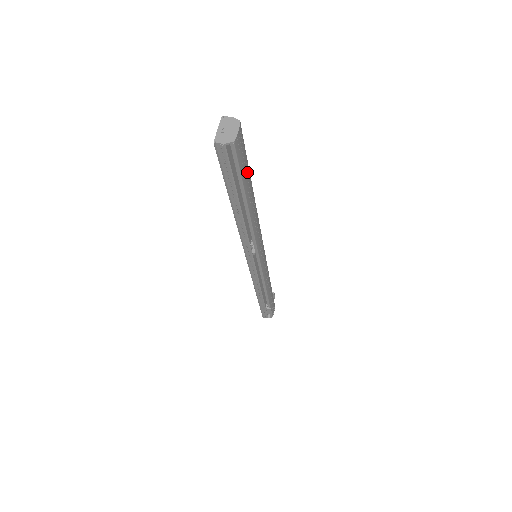
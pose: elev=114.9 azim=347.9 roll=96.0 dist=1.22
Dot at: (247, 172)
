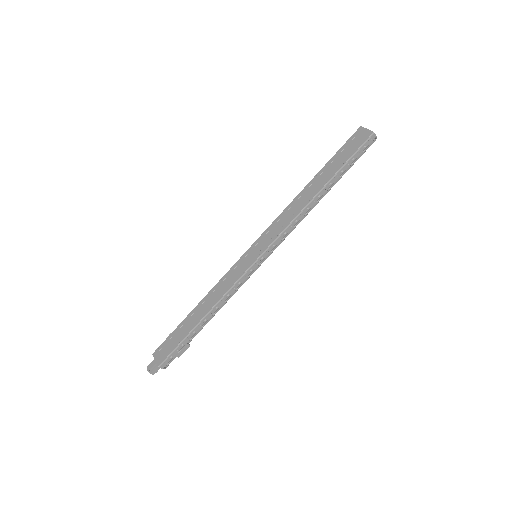
Dot at: occluded
